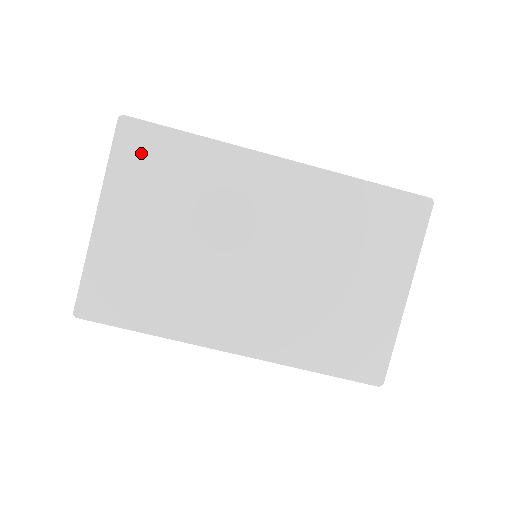
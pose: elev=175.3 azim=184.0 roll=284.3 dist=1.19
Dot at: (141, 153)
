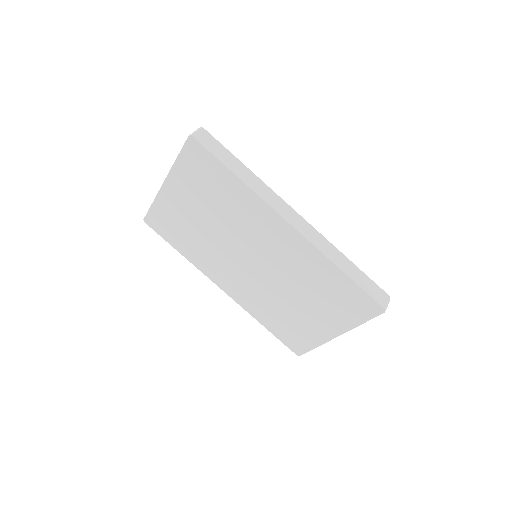
Dot at: (198, 166)
